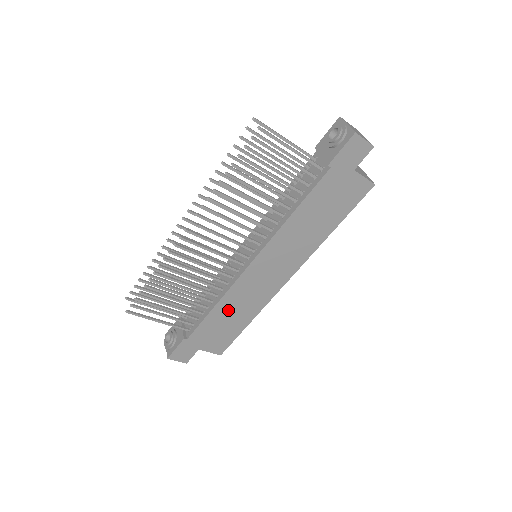
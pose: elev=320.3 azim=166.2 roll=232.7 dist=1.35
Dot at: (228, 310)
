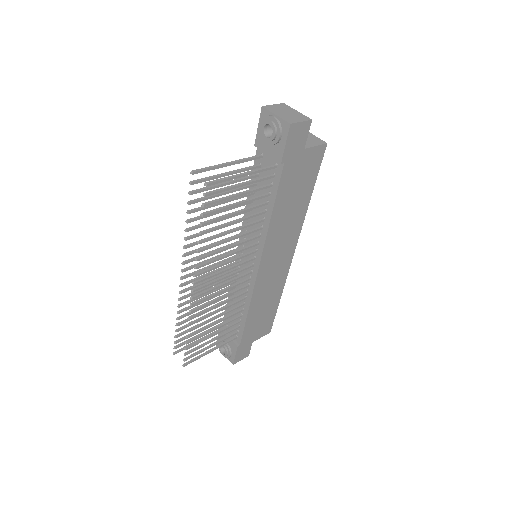
Dot at: (259, 307)
